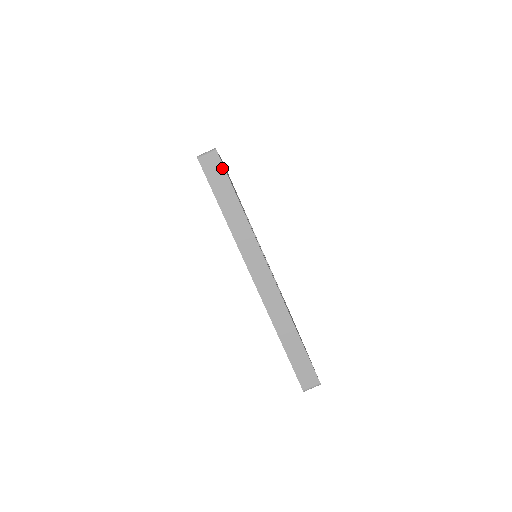
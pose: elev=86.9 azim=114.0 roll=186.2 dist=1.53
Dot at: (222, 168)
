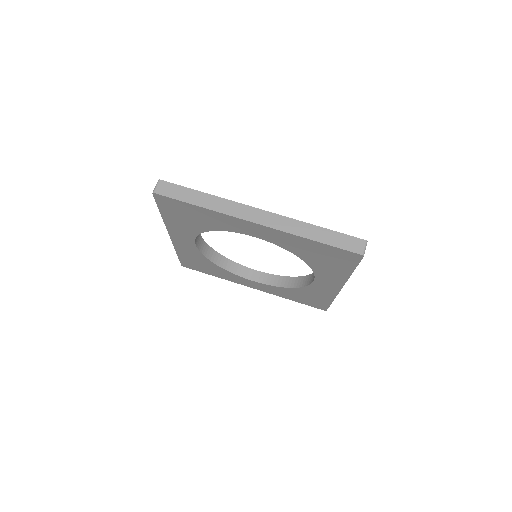
Dot at: (172, 185)
